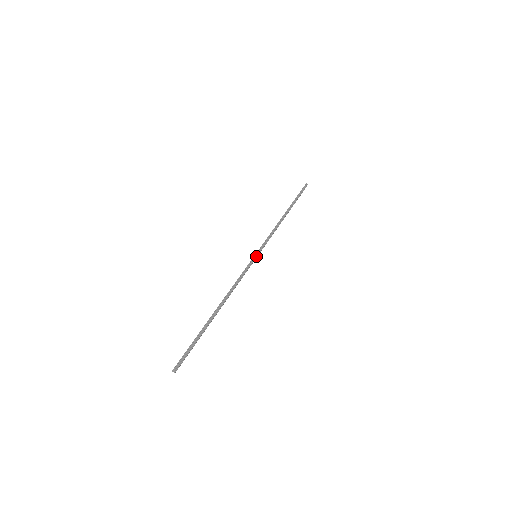
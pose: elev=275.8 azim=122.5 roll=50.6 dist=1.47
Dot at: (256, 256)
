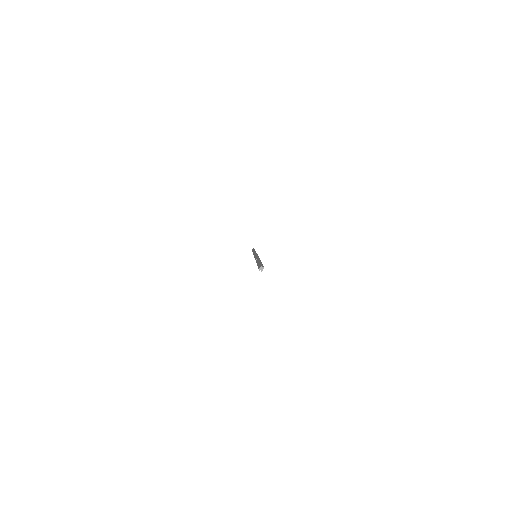
Dot at: occluded
